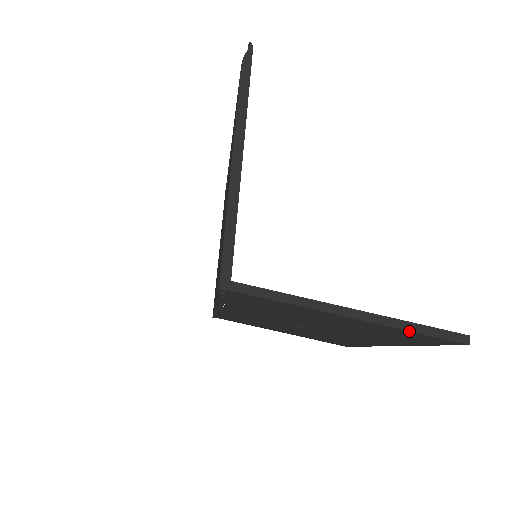
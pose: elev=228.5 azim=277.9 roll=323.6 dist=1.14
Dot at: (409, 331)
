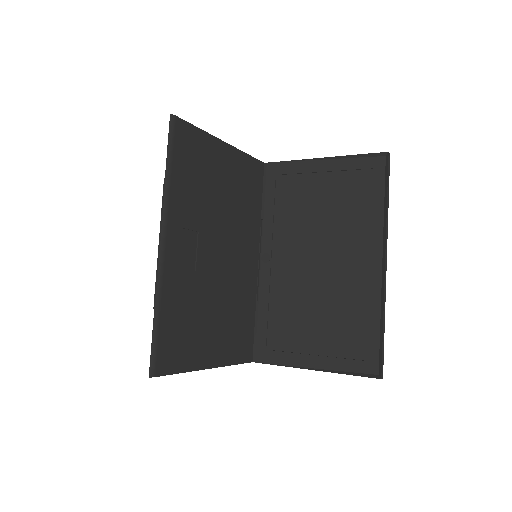
Dot at: (347, 373)
